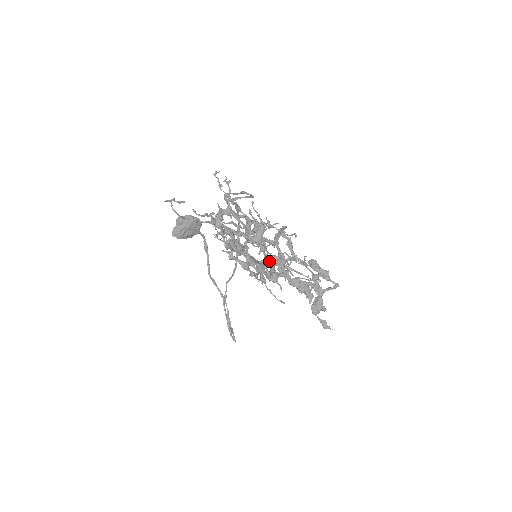
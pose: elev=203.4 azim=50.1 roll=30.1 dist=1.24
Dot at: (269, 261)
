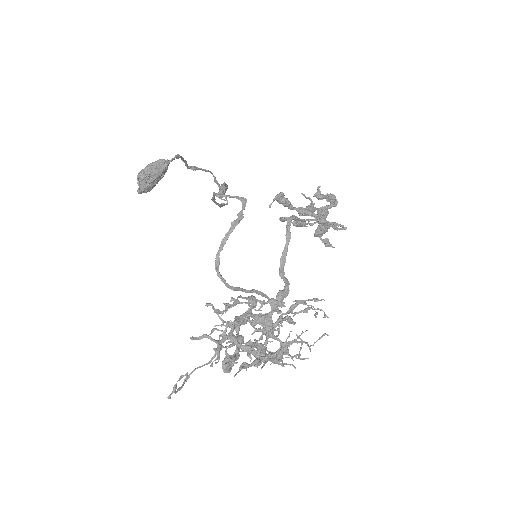
Dot at: (281, 358)
